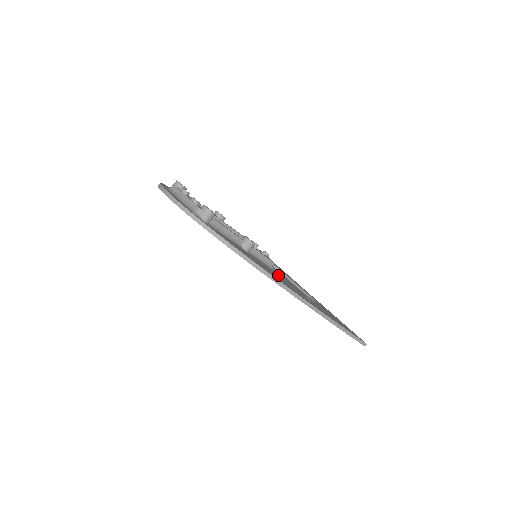
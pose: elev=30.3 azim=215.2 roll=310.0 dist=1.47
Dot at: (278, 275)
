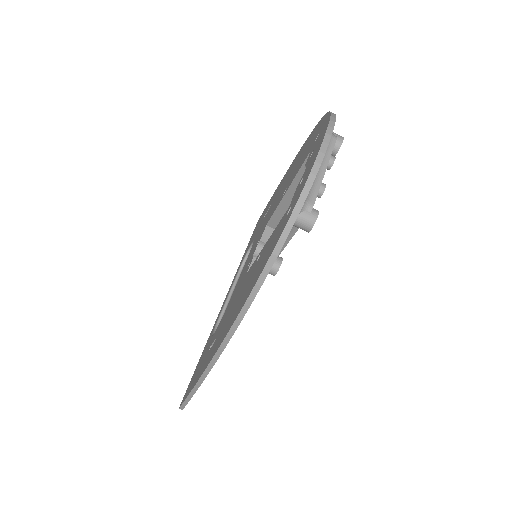
Dot at: occluded
